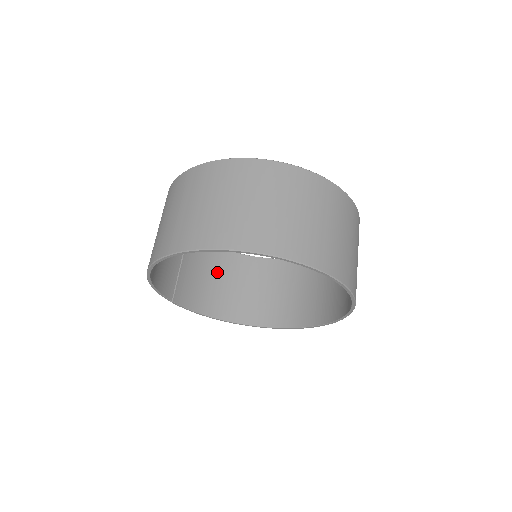
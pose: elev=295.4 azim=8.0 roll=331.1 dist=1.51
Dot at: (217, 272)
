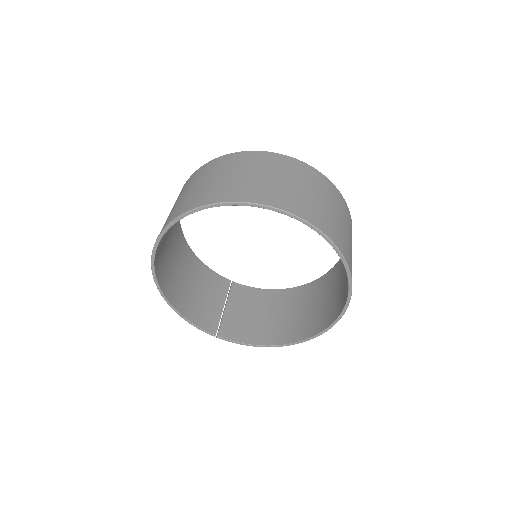
Dot at: (268, 308)
